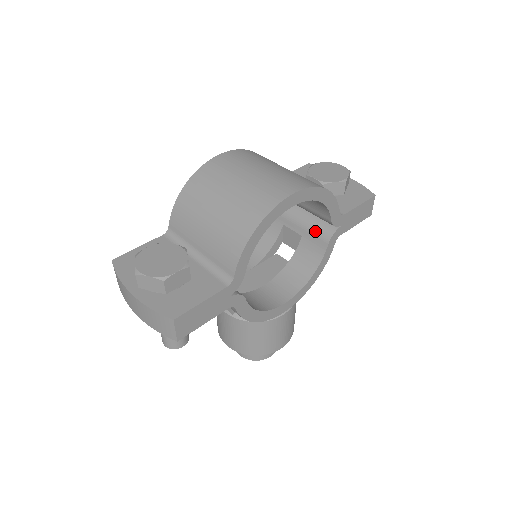
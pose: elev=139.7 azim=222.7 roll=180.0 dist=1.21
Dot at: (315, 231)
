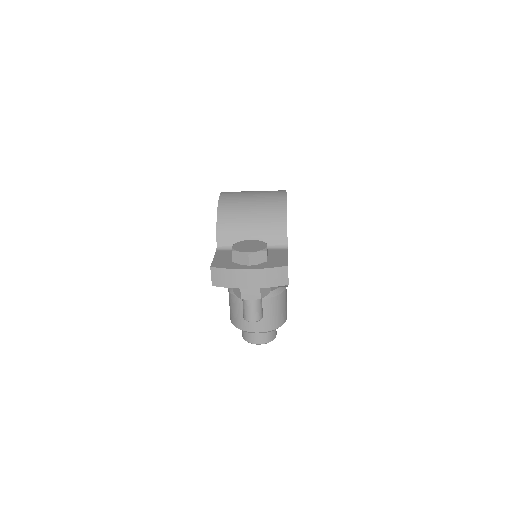
Dot at: occluded
